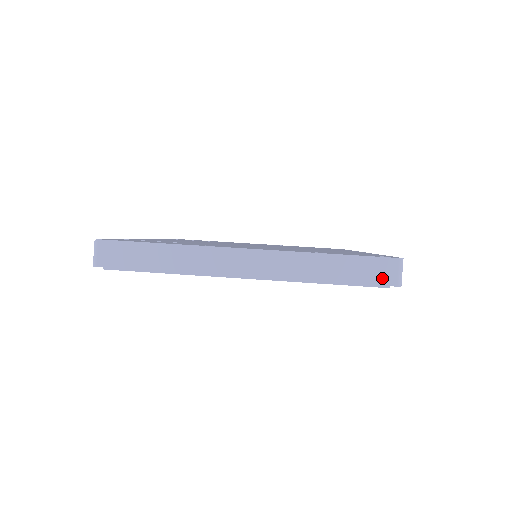
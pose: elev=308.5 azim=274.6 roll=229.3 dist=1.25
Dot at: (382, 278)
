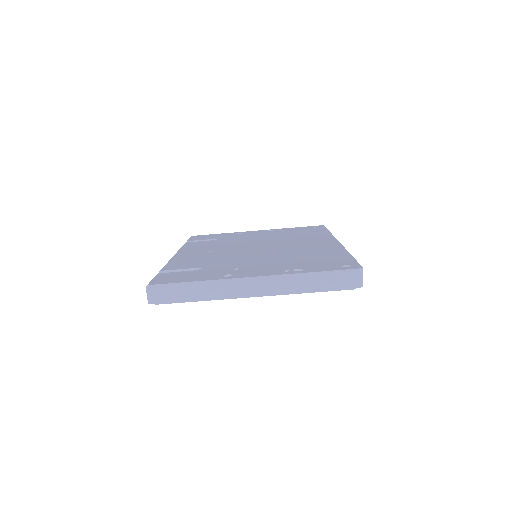
Dot at: (349, 283)
